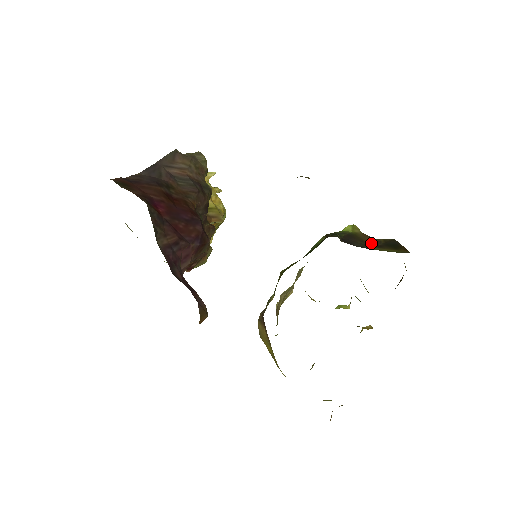
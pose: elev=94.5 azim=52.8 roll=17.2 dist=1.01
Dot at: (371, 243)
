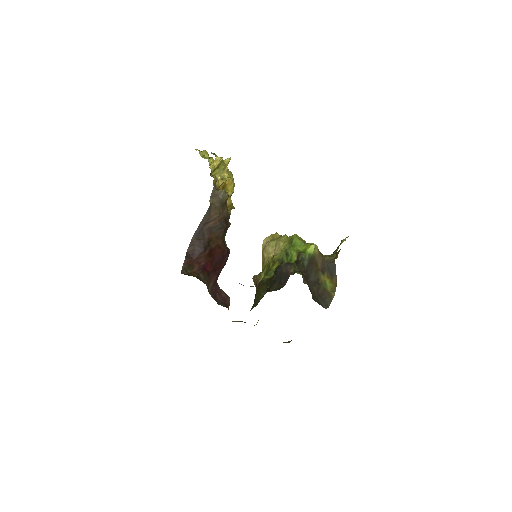
Dot at: (321, 265)
